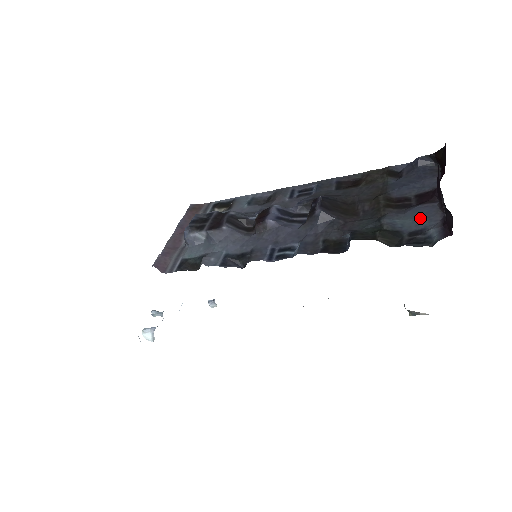
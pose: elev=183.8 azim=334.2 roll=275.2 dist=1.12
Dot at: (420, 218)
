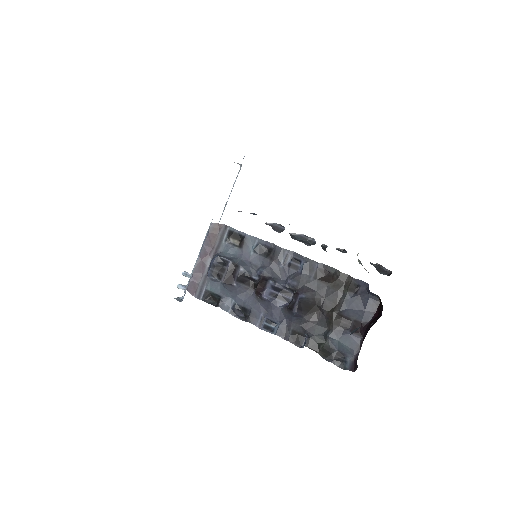
Dot at: (347, 346)
